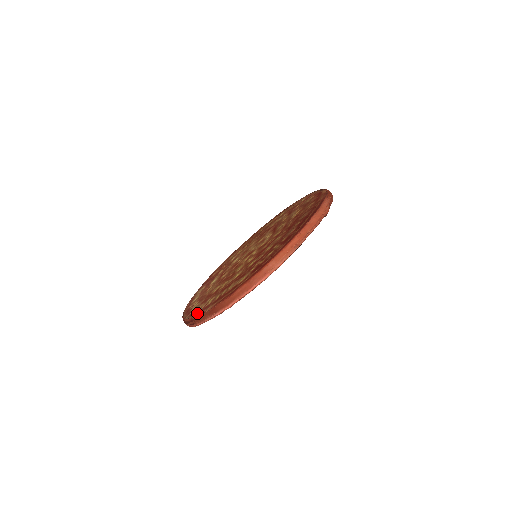
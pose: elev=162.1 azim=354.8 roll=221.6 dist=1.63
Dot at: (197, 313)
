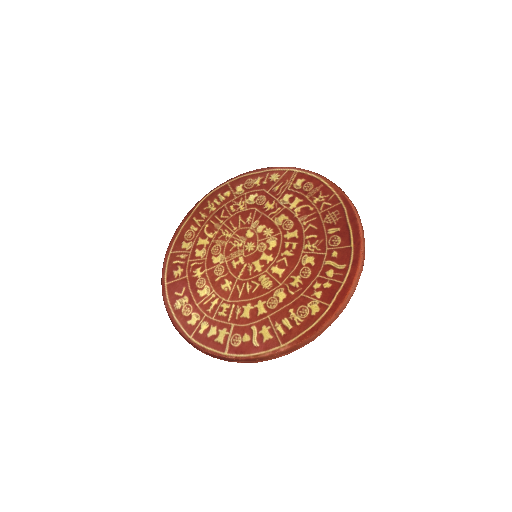
Dot at: (256, 351)
